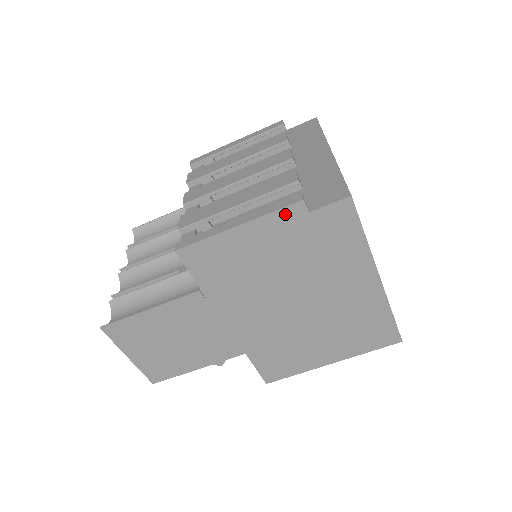
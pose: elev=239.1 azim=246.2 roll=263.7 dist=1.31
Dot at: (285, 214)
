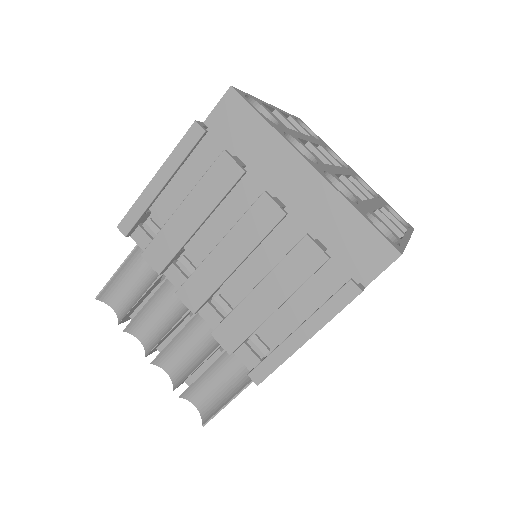
Dot at: occluded
